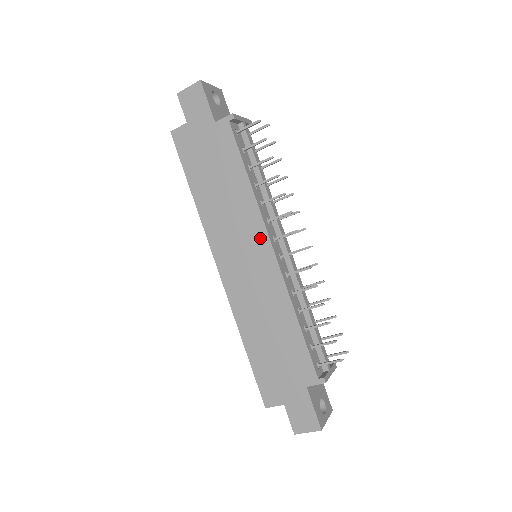
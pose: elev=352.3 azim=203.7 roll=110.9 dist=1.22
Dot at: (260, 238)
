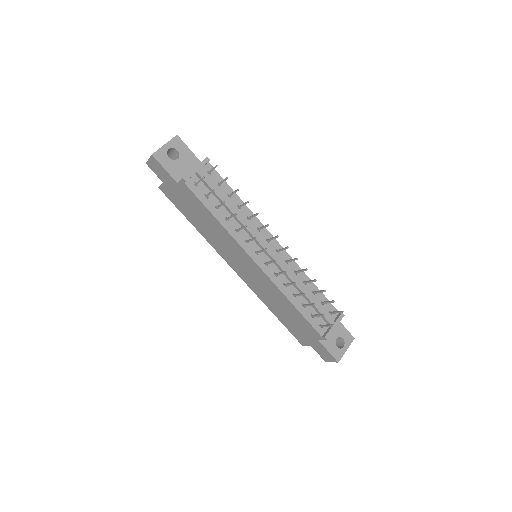
Dot at: (245, 256)
